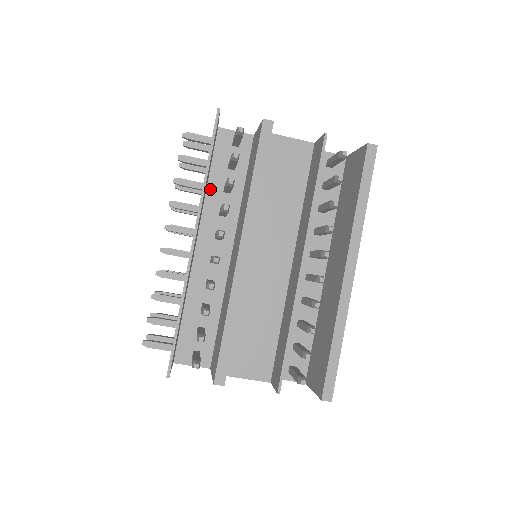
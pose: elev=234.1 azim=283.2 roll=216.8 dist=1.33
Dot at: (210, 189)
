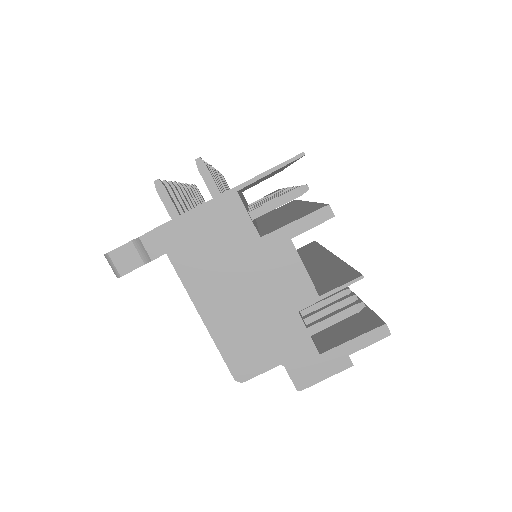
Dot at: occluded
